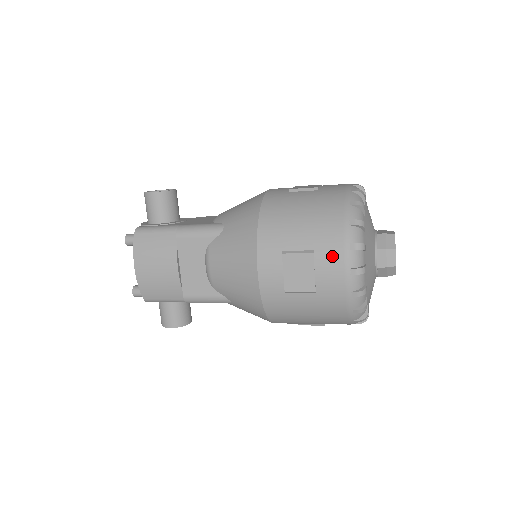
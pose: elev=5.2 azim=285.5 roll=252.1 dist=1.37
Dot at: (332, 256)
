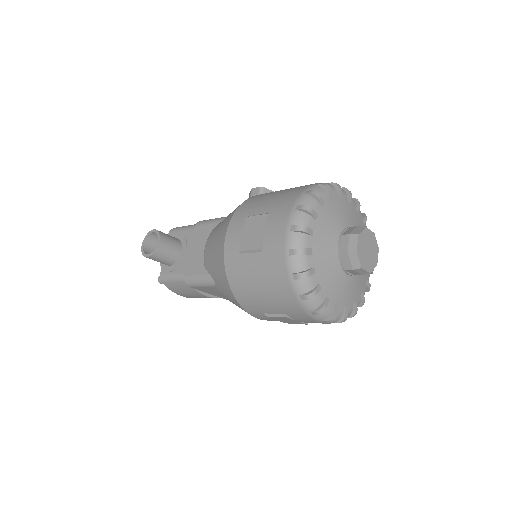
Dot at: (302, 317)
